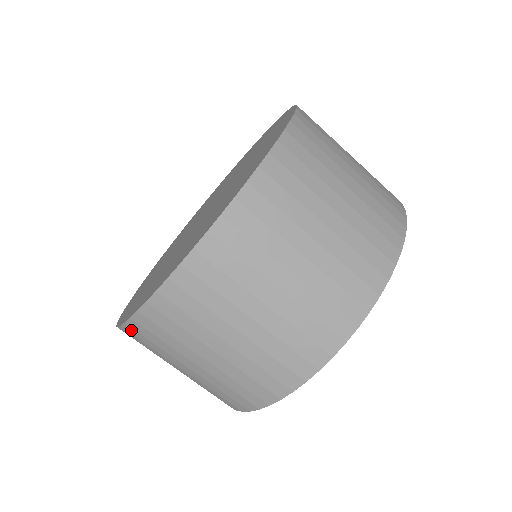
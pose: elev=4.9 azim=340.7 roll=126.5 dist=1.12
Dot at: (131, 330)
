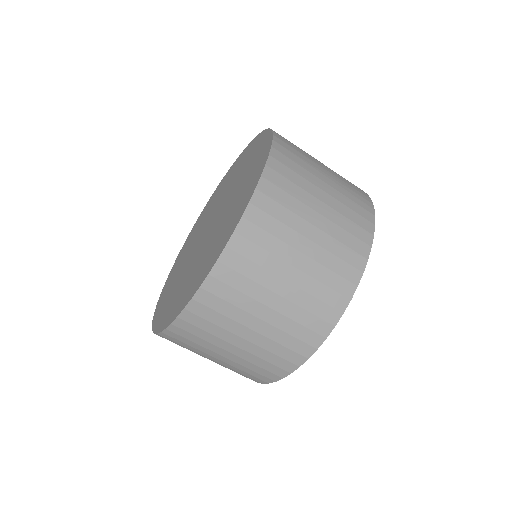
Dot at: occluded
